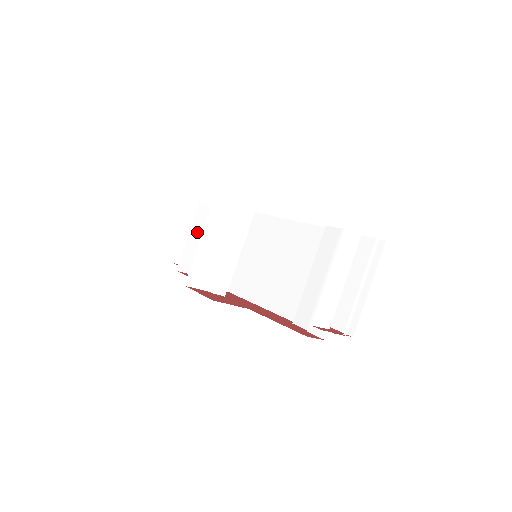
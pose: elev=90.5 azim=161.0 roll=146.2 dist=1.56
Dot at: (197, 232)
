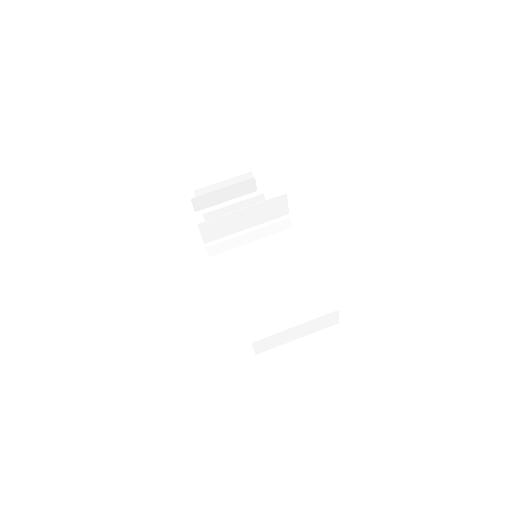
Dot at: (231, 192)
